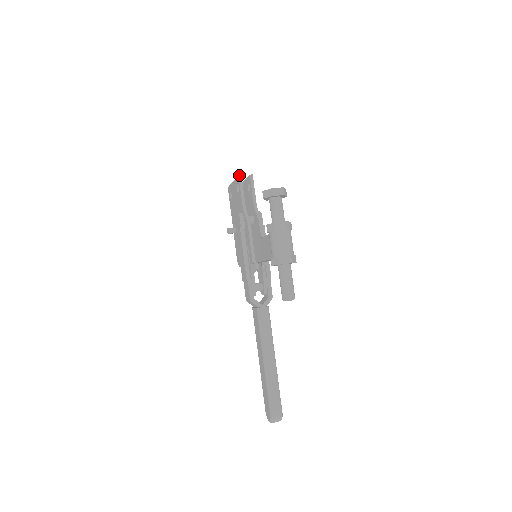
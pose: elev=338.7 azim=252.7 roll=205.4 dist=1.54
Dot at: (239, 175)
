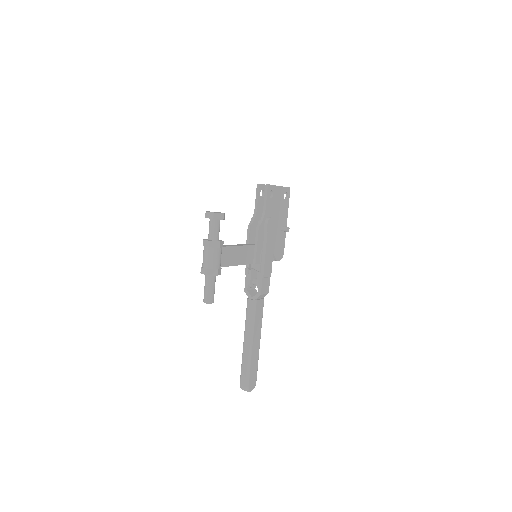
Dot at: occluded
